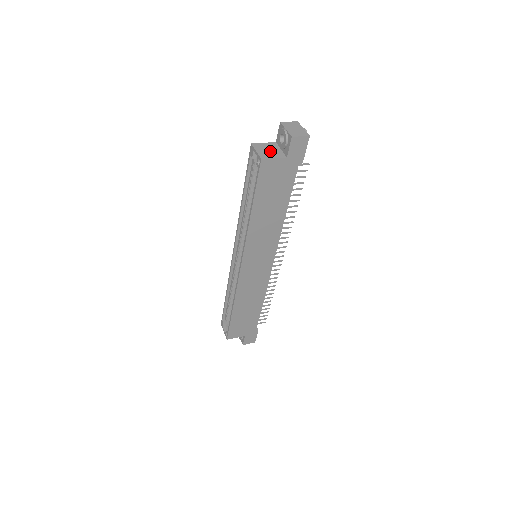
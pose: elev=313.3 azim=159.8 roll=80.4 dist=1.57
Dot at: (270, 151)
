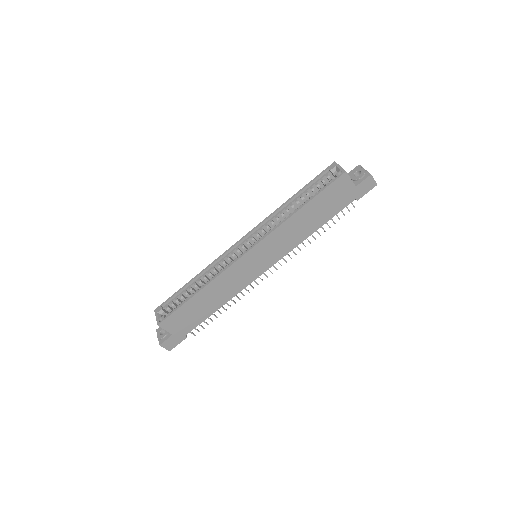
Dot at: occluded
